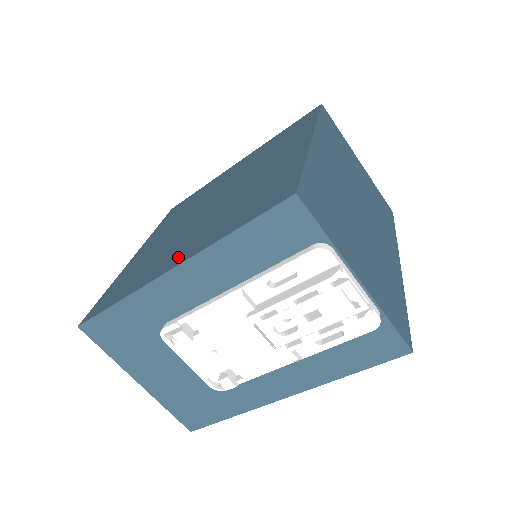
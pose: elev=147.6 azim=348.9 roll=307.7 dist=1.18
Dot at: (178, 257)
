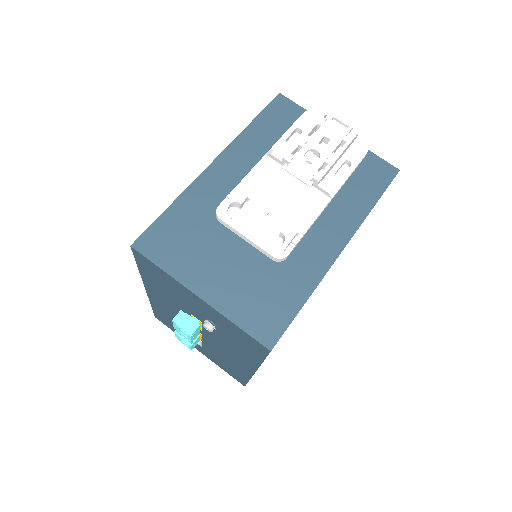
Dot at: occluded
